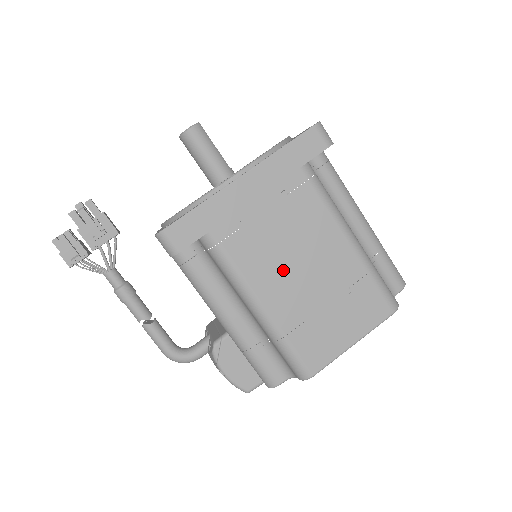
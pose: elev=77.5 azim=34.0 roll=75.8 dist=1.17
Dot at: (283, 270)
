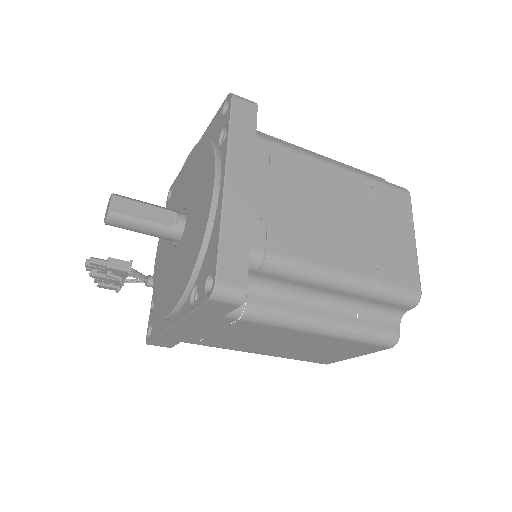
Dot at: (260, 346)
